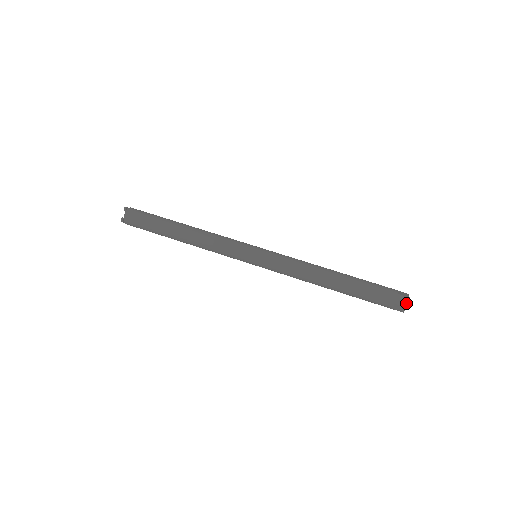
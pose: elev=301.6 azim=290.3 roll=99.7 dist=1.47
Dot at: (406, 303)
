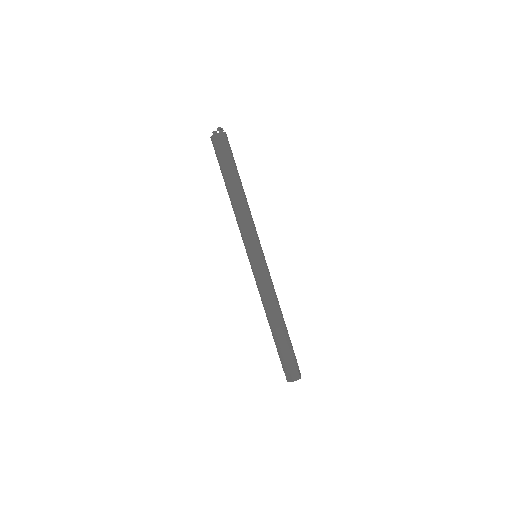
Dot at: (289, 381)
